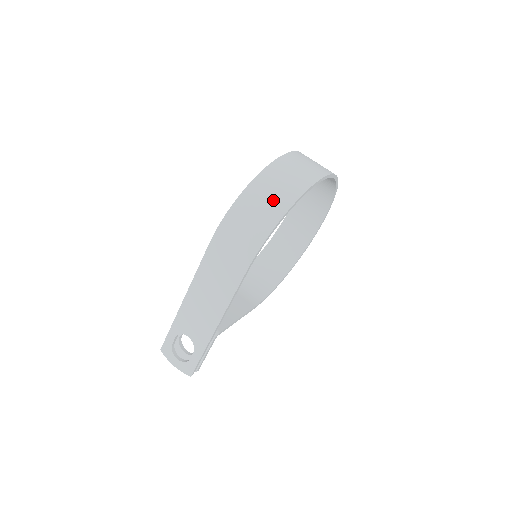
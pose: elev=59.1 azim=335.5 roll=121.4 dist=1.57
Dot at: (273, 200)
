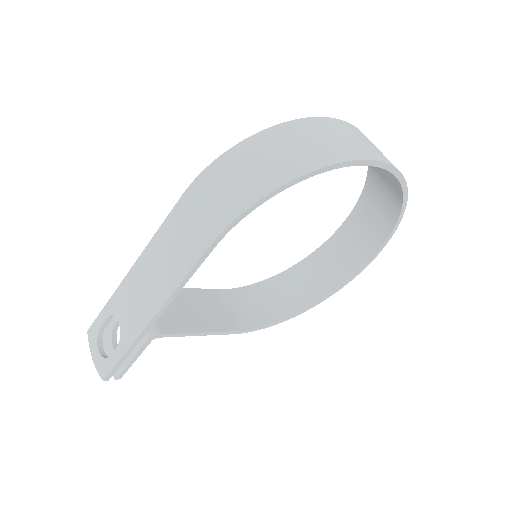
Dot at: (287, 157)
